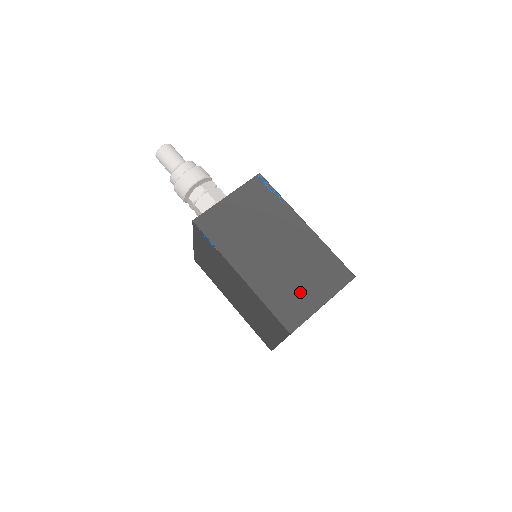
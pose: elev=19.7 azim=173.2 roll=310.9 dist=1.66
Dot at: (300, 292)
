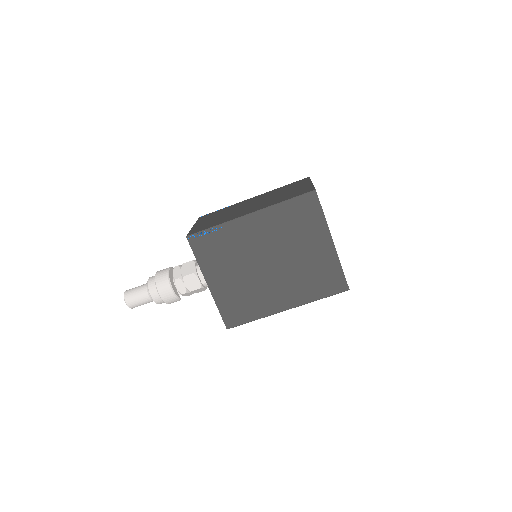
Dot at: (292, 191)
